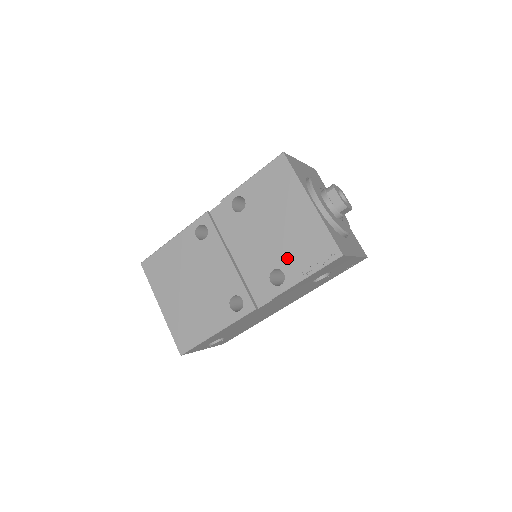
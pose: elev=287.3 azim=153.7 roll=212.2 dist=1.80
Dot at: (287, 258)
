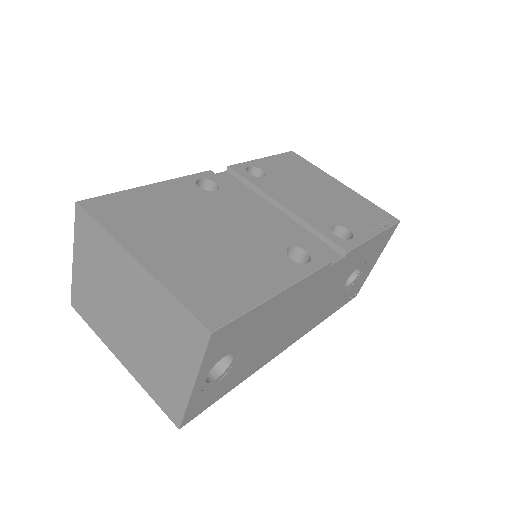
Dot at: (344, 218)
